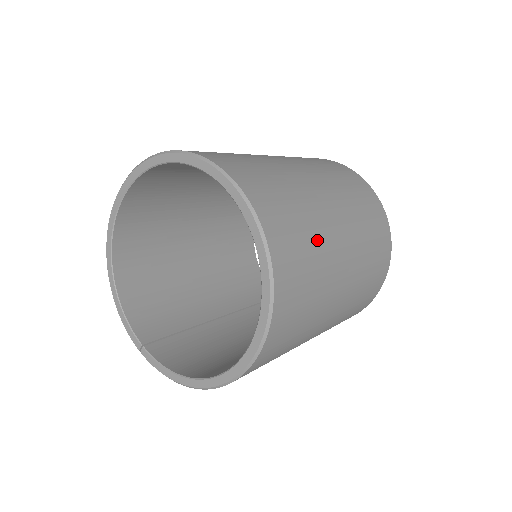
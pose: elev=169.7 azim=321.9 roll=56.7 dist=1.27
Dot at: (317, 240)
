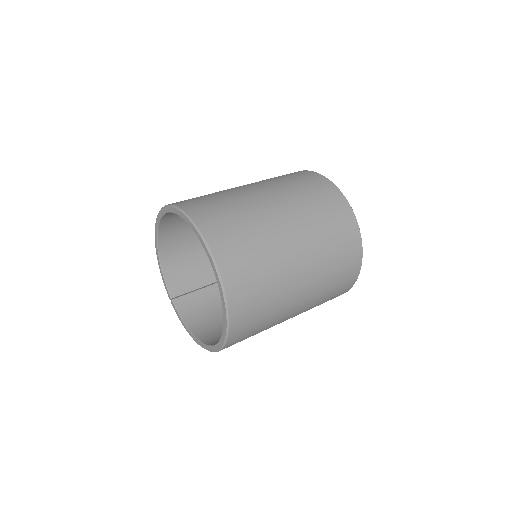
Dot at: (274, 291)
